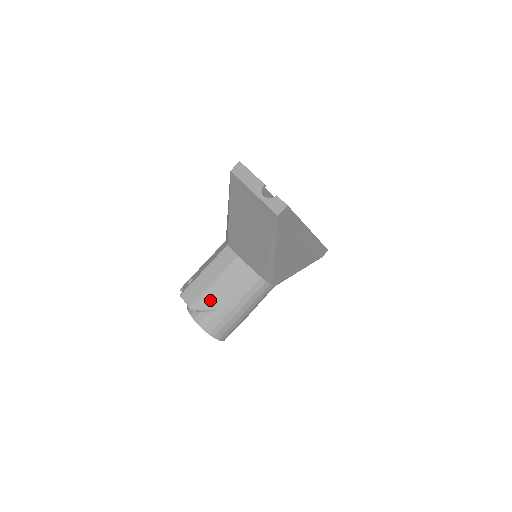
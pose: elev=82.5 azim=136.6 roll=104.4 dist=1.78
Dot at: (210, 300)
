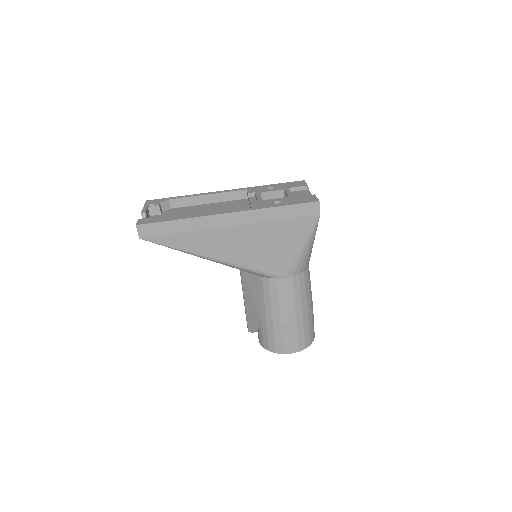
Dot at: (251, 318)
